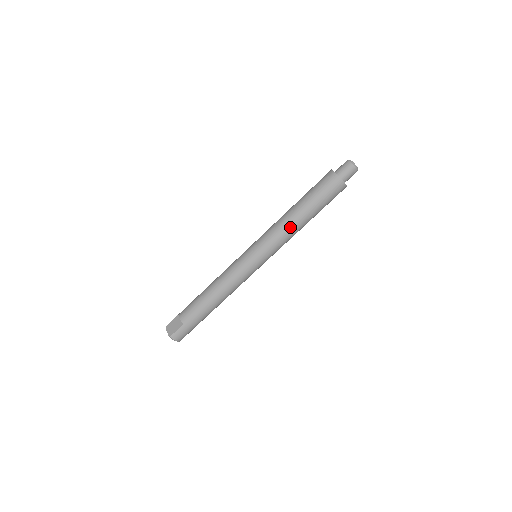
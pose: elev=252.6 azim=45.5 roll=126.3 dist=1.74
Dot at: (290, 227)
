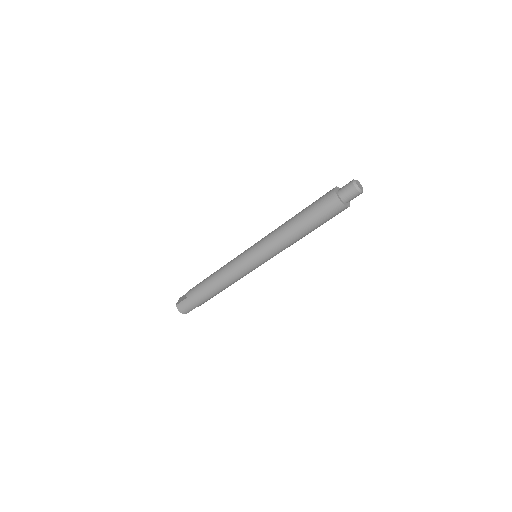
Dot at: (283, 233)
